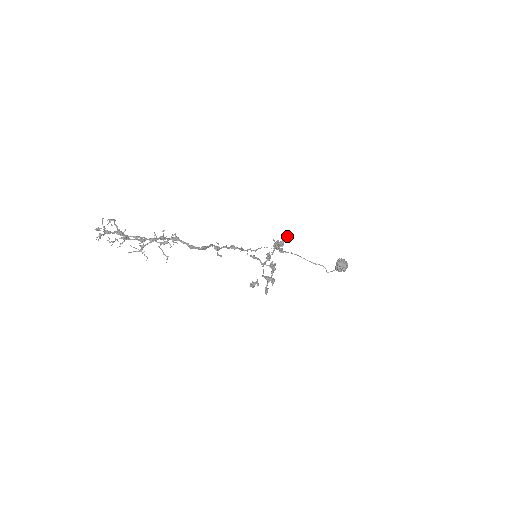
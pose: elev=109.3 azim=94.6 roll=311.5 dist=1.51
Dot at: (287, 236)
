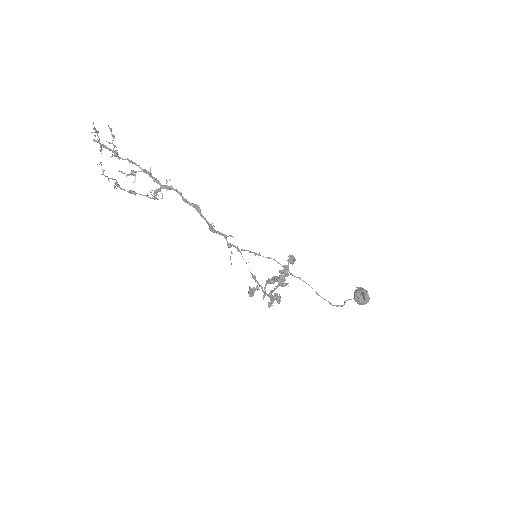
Dot at: occluded
